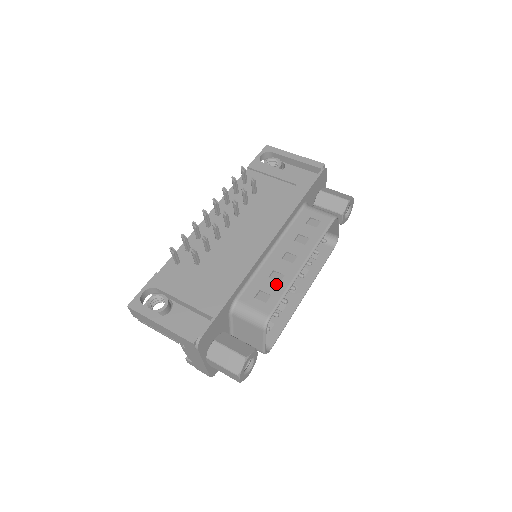
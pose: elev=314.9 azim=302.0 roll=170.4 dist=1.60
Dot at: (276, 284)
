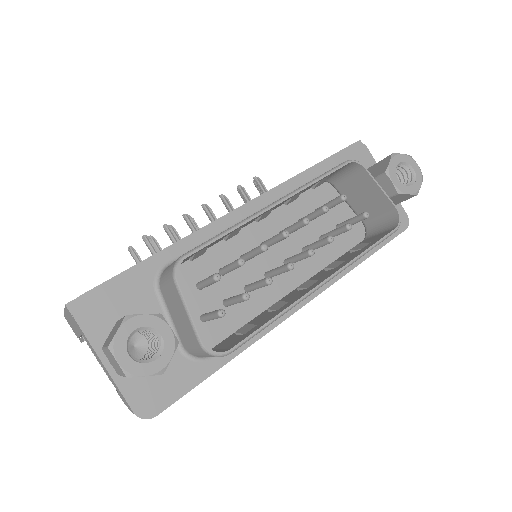
Dot at: occluded
